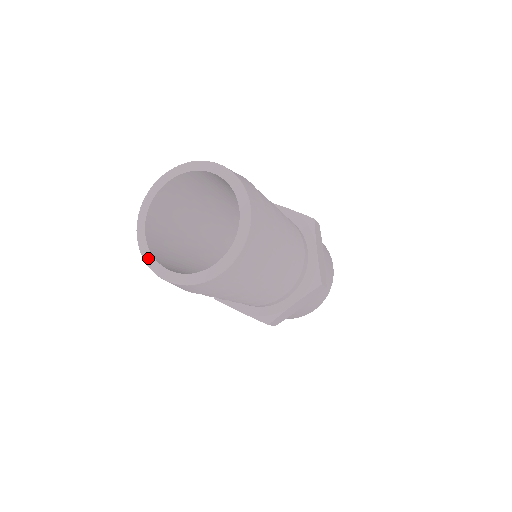
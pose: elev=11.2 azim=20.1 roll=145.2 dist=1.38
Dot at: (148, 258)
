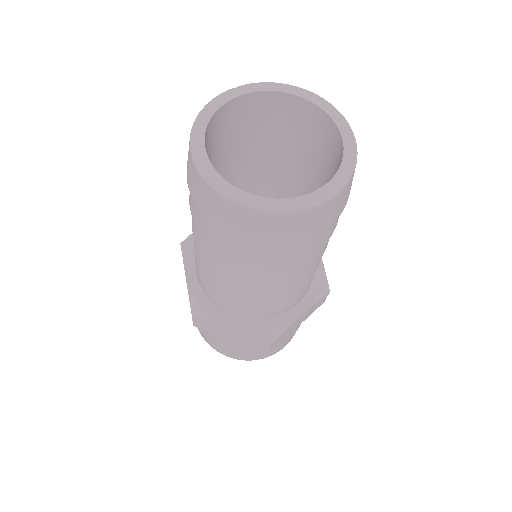
Dot at: (202, 120)
